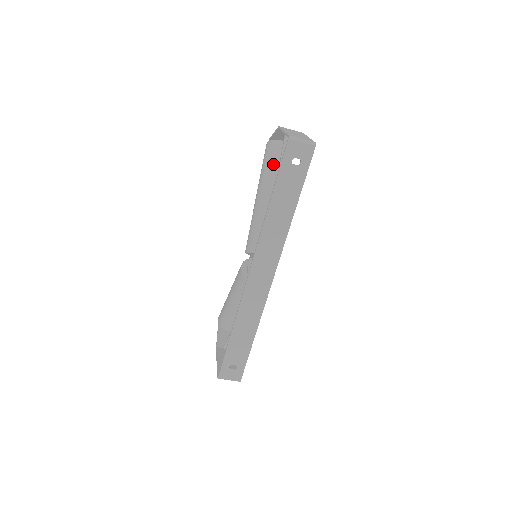
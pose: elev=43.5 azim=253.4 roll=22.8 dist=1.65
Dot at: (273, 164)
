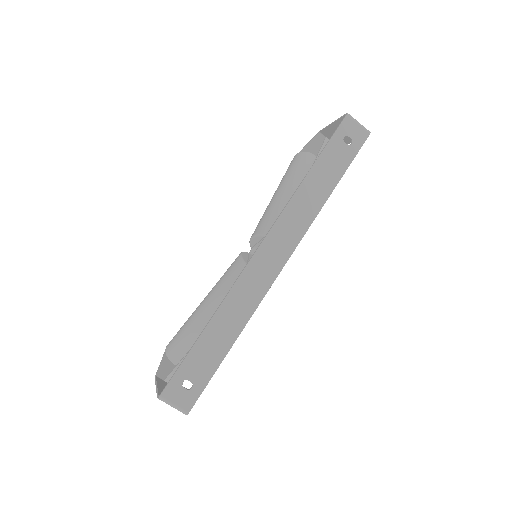
Dot at: (302, 168)
